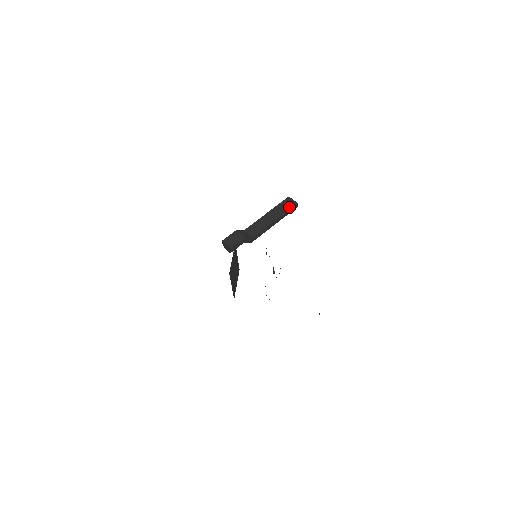
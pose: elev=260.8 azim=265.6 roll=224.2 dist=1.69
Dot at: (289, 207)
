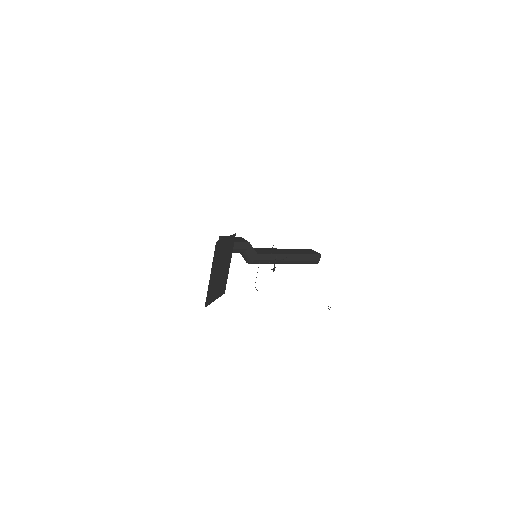
Dot at: (310, 253)
